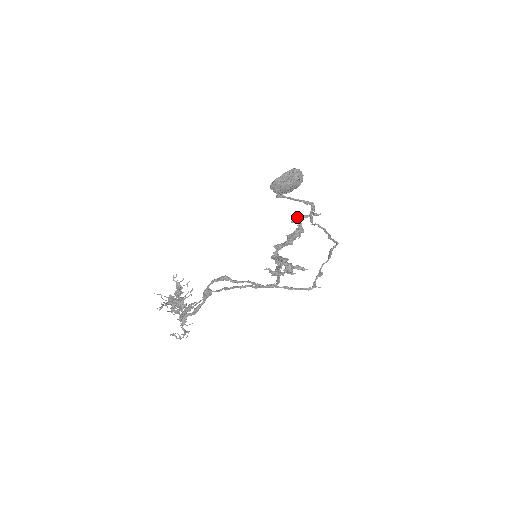
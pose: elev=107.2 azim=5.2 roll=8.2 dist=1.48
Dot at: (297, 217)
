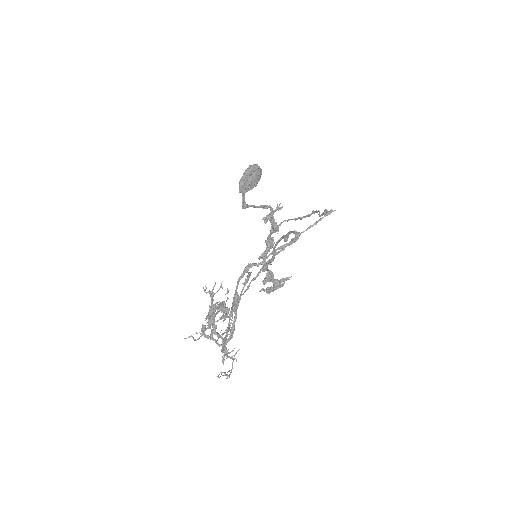
Dot at: (267, 216)
